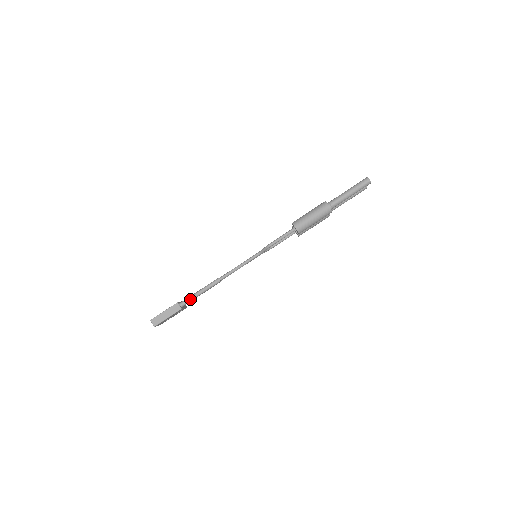
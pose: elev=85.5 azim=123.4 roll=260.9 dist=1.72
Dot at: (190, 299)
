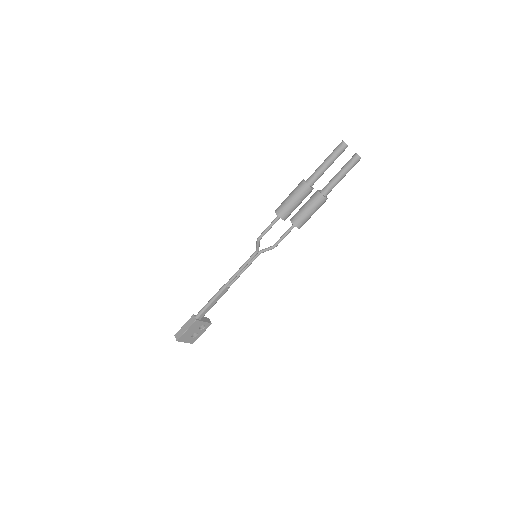
Dot at: (203, 309)
